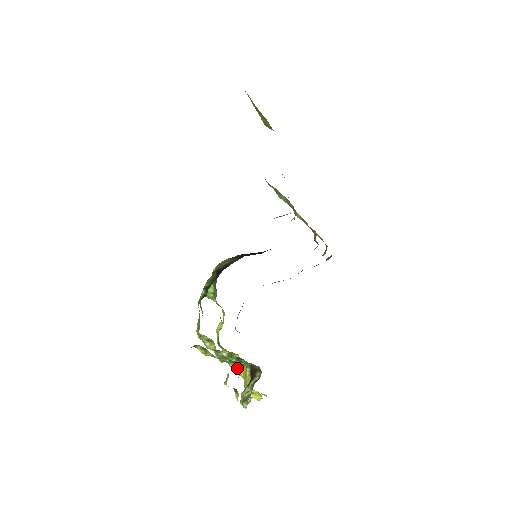
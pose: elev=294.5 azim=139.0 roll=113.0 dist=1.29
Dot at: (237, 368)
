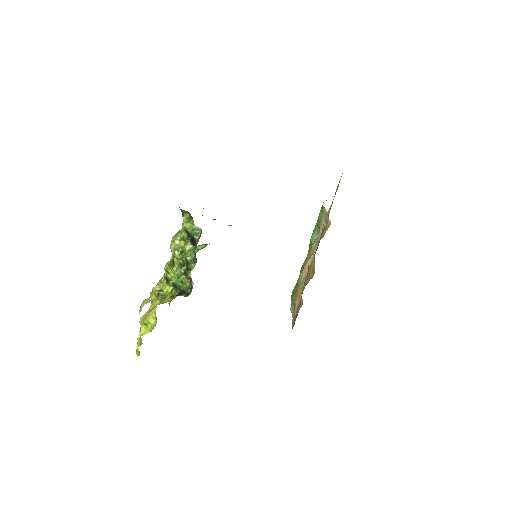
Dot at: (173, 279)
